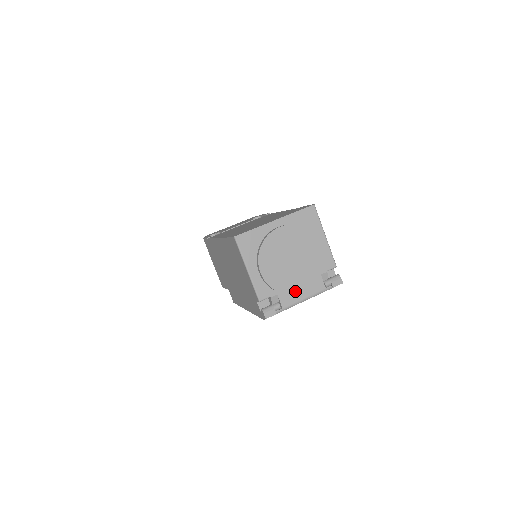
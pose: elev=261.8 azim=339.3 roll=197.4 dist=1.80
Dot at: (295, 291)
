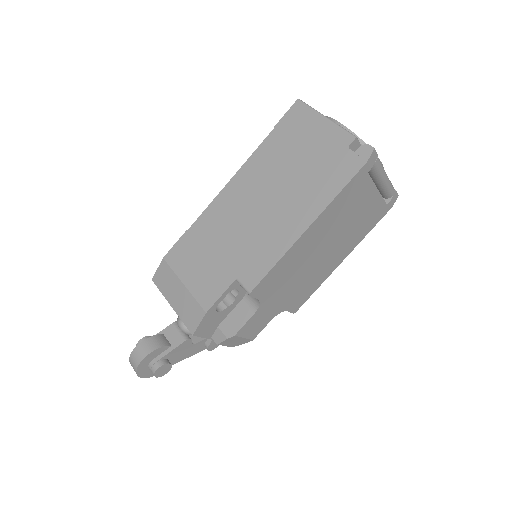
Dot at: occluded
